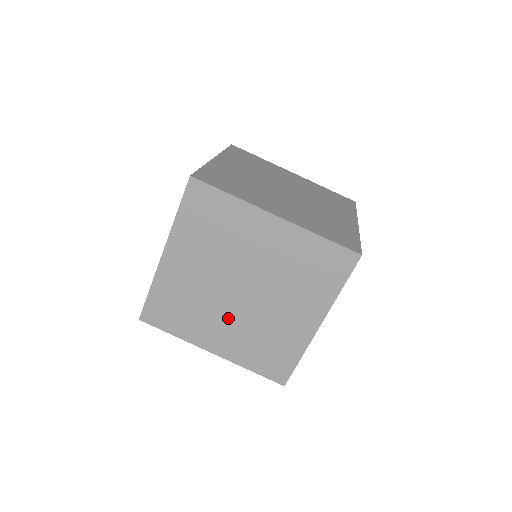
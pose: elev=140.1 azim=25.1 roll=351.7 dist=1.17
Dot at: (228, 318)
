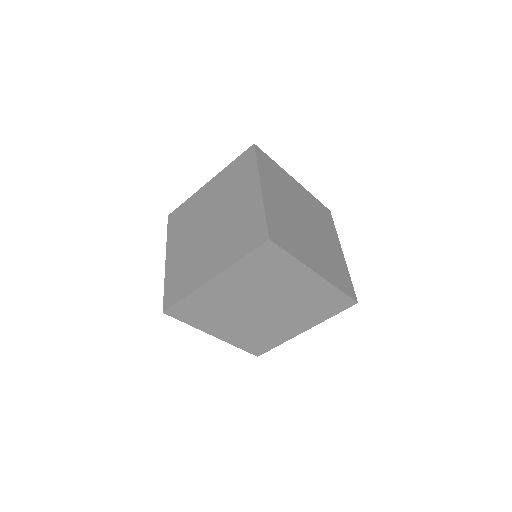
Dot at: (190, 240)
